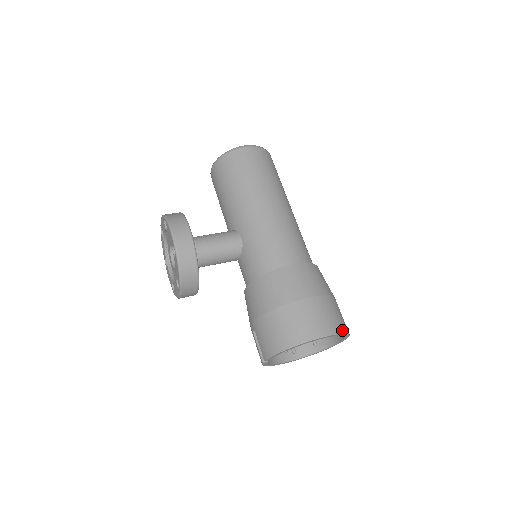
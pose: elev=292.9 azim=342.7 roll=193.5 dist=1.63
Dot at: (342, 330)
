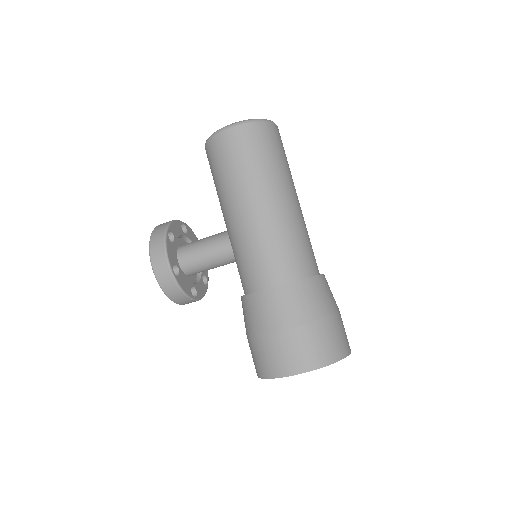
Dot at: (323, 363)
